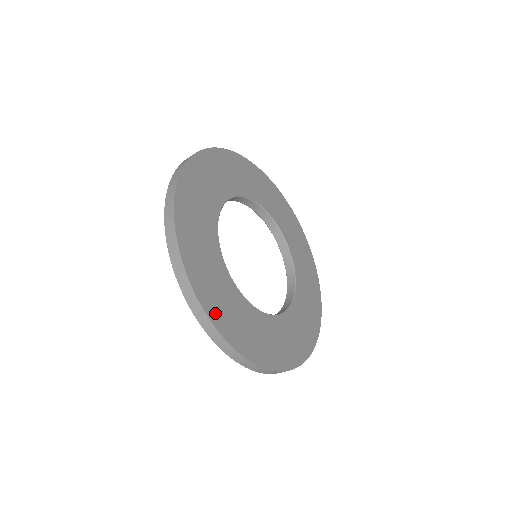
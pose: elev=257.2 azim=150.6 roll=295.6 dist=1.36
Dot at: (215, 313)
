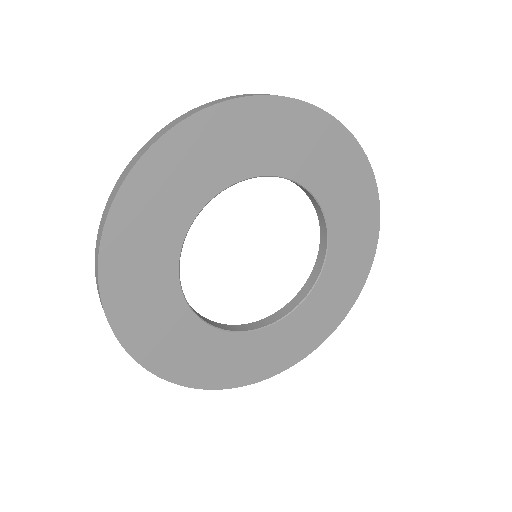
Dot at: (182, 374)
